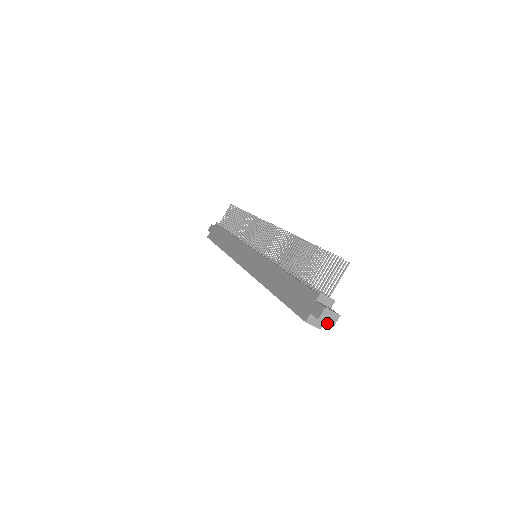
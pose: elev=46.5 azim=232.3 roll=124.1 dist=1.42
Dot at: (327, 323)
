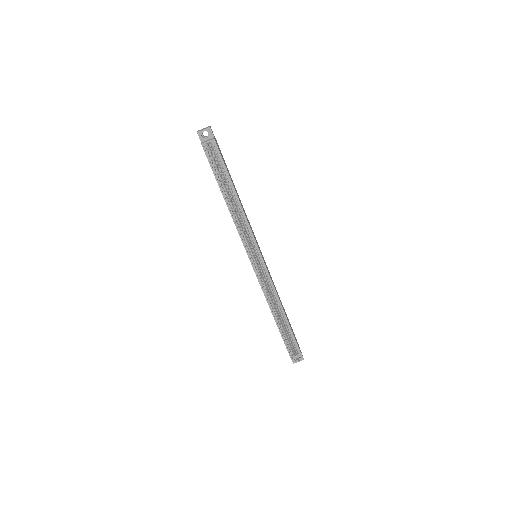
Dot at: (204, 129)
